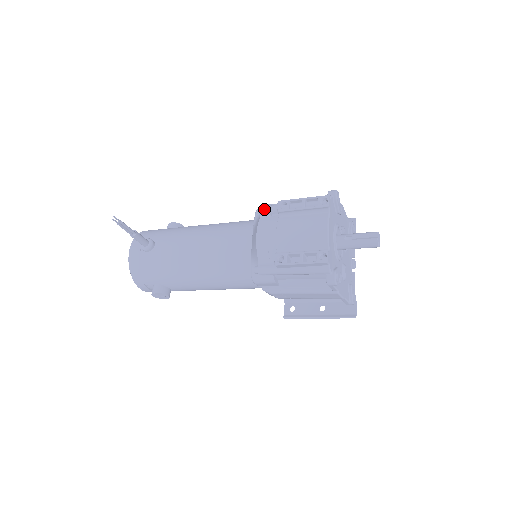
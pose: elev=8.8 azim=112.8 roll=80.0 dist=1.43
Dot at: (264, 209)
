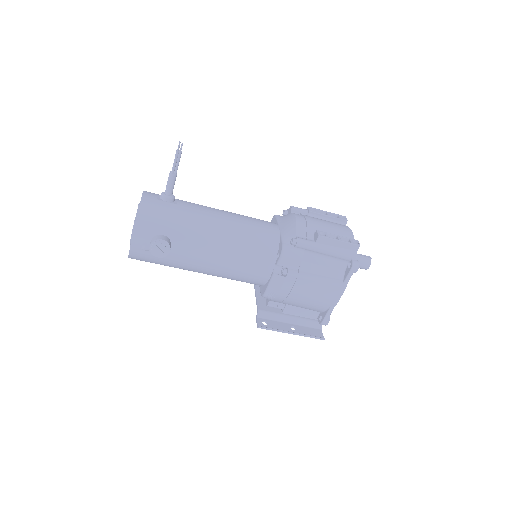
Dot at: (296, 207)
